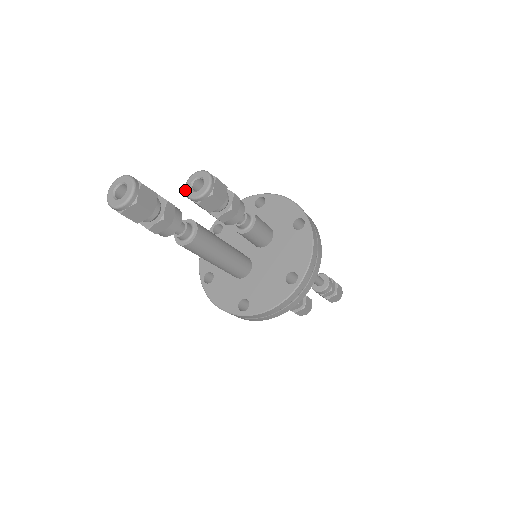
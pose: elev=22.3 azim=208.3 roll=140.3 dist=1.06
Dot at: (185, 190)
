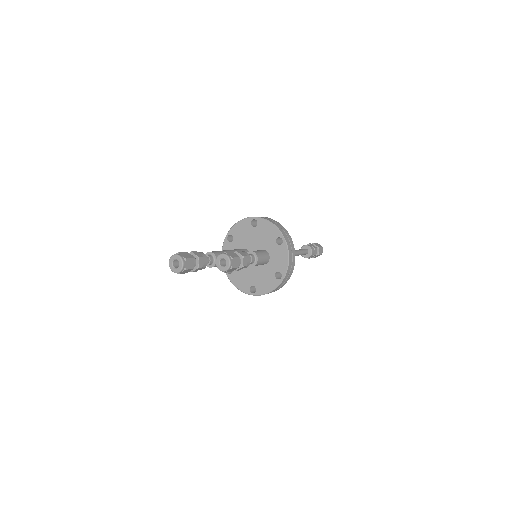
Dot at: (217, 257)
